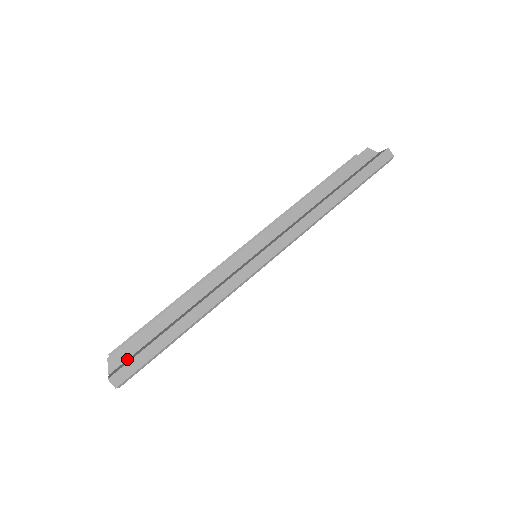
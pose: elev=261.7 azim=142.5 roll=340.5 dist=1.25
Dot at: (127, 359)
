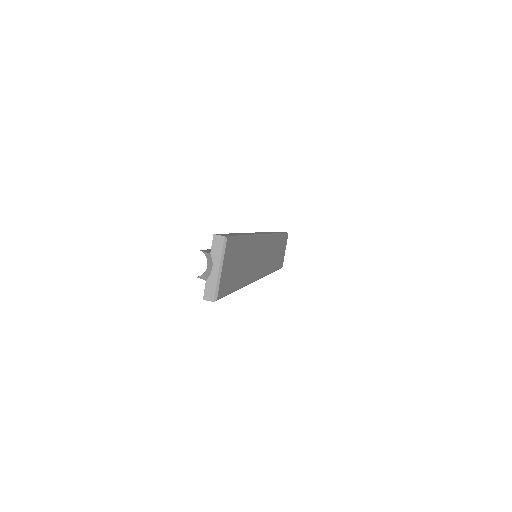
Dot at: occluded
